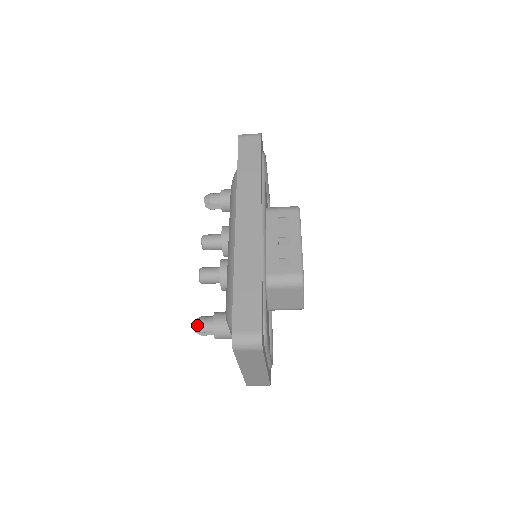
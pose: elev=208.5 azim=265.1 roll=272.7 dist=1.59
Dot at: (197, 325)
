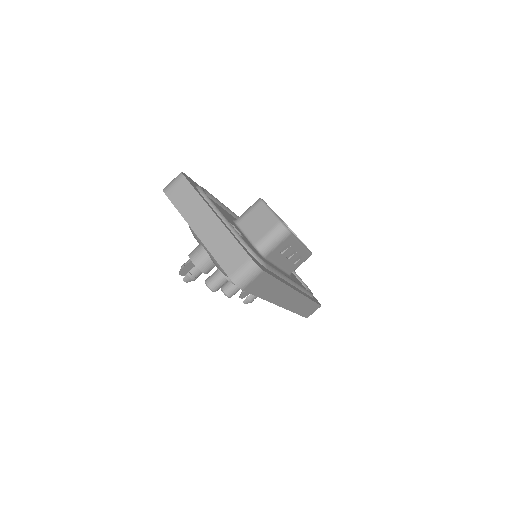
Dot at: occluded
